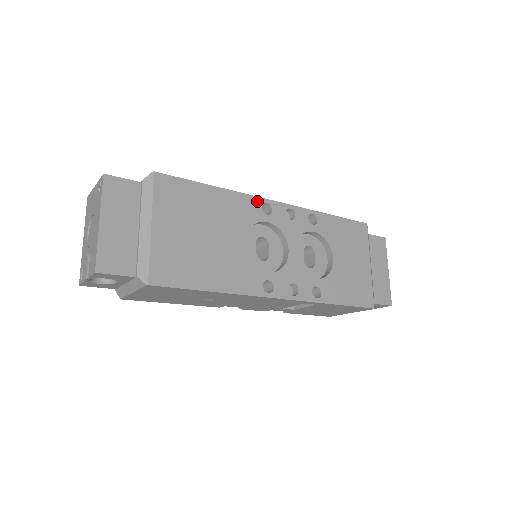
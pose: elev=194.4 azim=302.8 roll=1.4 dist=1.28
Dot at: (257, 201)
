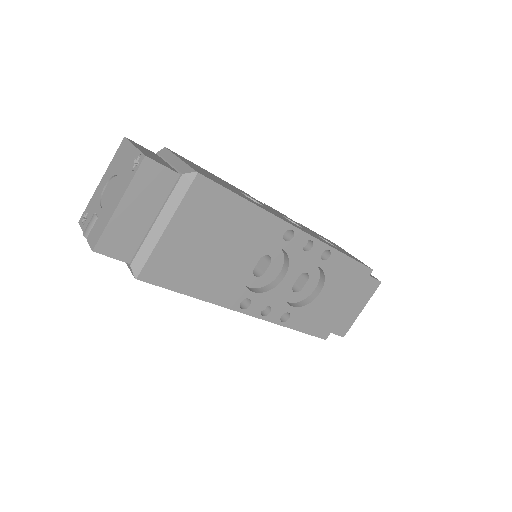
Dot at: (284, 226)
